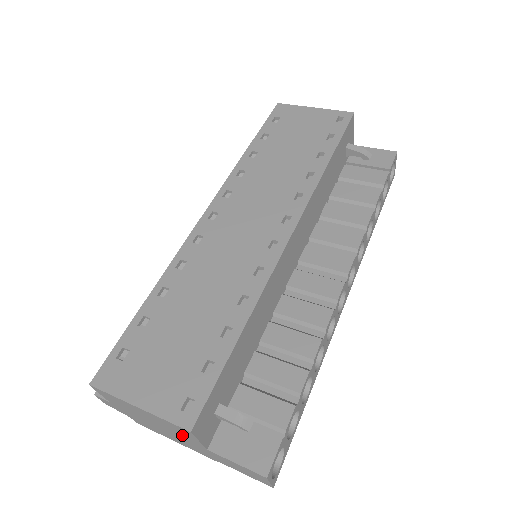
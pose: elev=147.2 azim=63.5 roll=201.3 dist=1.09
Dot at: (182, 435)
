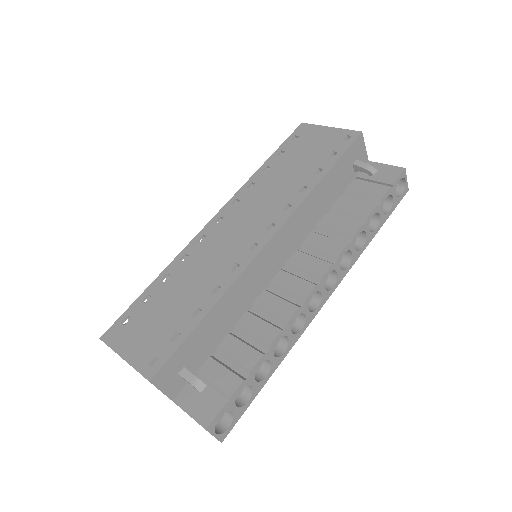
Dot at: occluded
